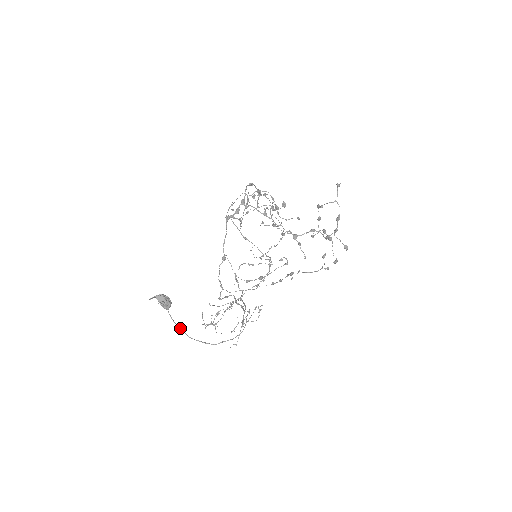
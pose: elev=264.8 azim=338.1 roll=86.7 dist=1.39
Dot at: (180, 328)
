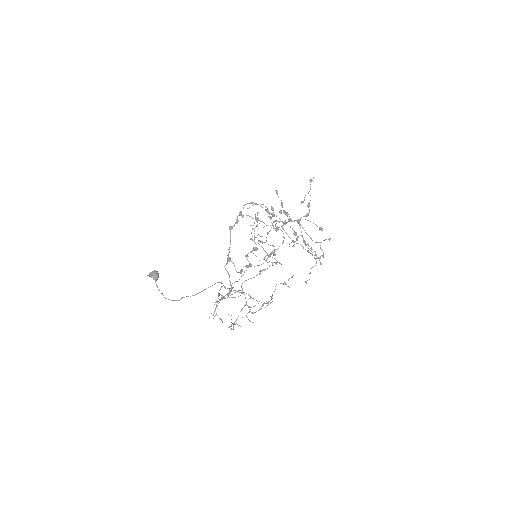
Dot at: occluded
